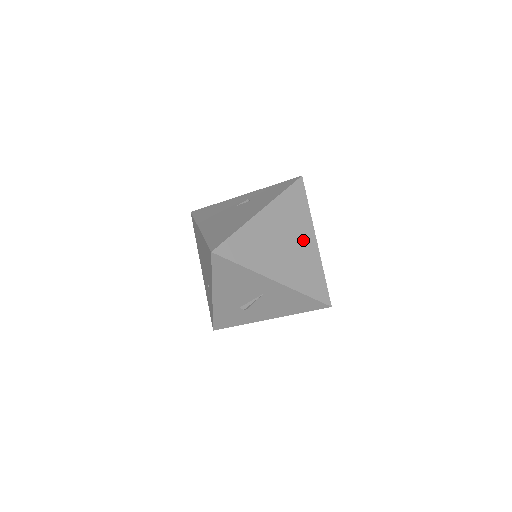
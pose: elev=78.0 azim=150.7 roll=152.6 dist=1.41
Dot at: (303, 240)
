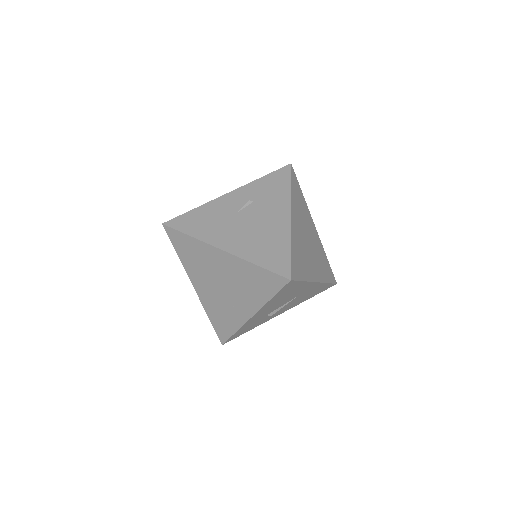
Dot at: (312, 231)
